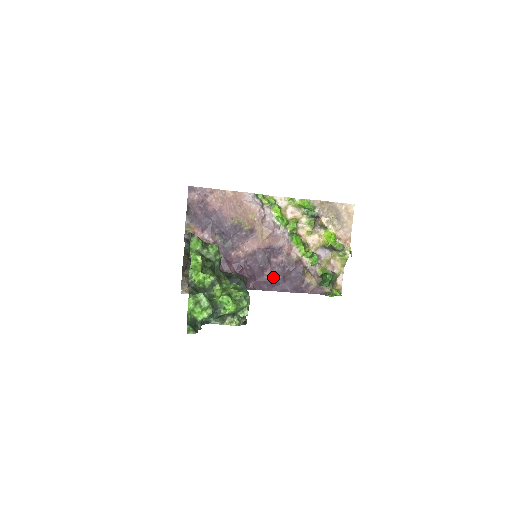
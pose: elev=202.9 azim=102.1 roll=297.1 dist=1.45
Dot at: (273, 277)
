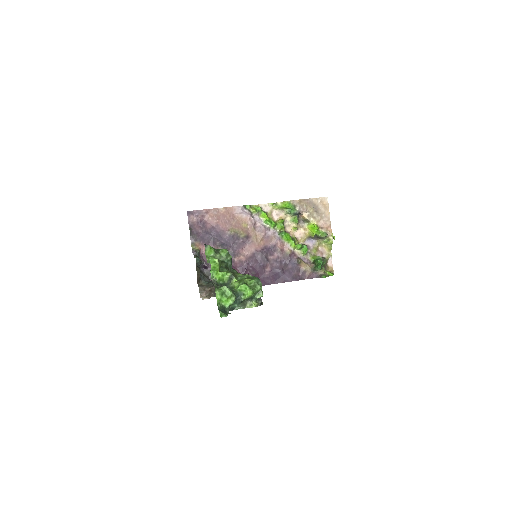
Dot at: (273, 272)
